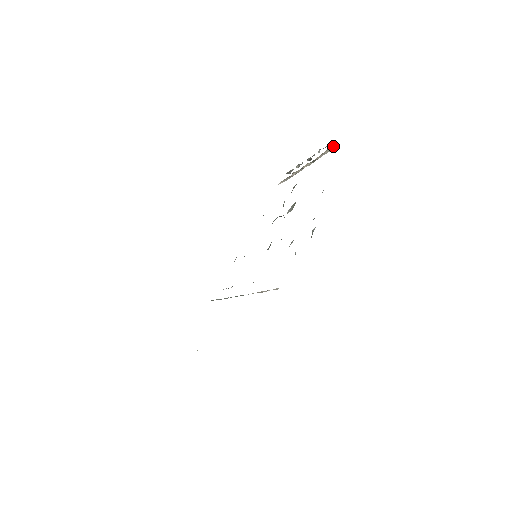
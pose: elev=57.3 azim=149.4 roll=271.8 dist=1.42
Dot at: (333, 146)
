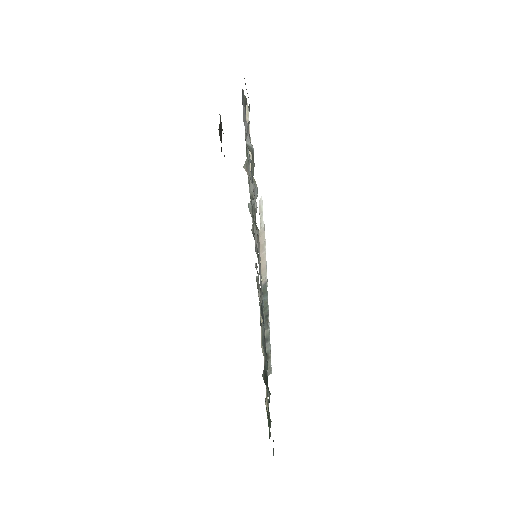
Dot at: occluded
